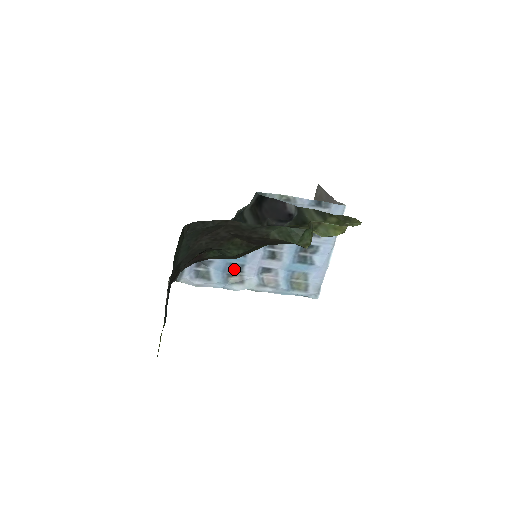
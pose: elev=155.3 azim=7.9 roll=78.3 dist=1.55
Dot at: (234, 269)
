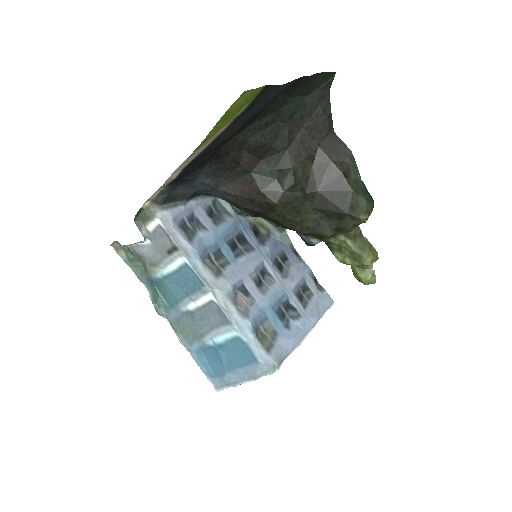
Dot at: (218, 258)
